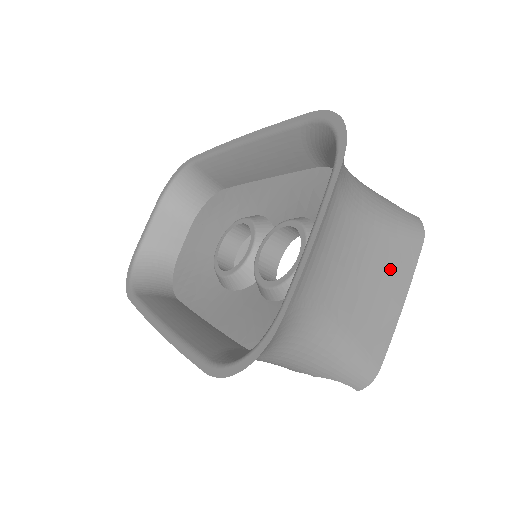
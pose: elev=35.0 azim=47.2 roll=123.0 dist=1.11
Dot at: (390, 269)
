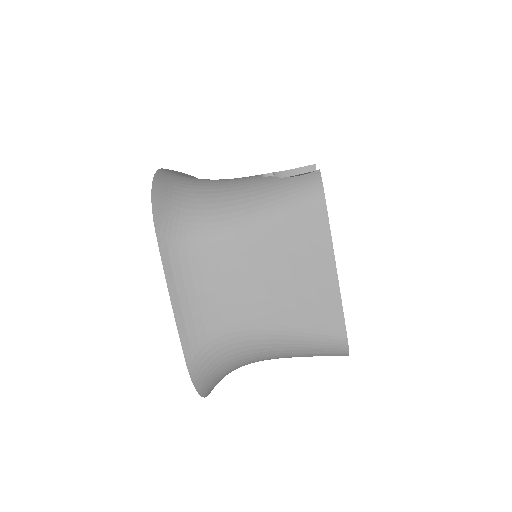
Dot at: (295, 253)
